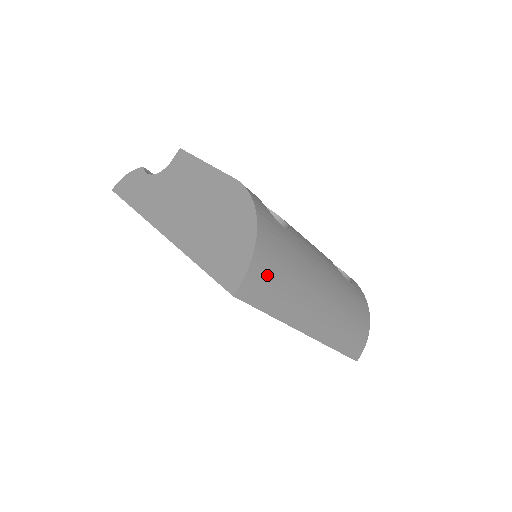
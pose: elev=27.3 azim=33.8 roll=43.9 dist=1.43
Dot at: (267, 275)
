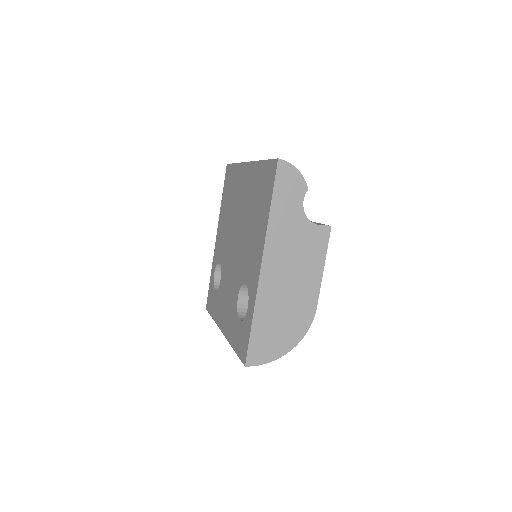
Dot at: occluded
